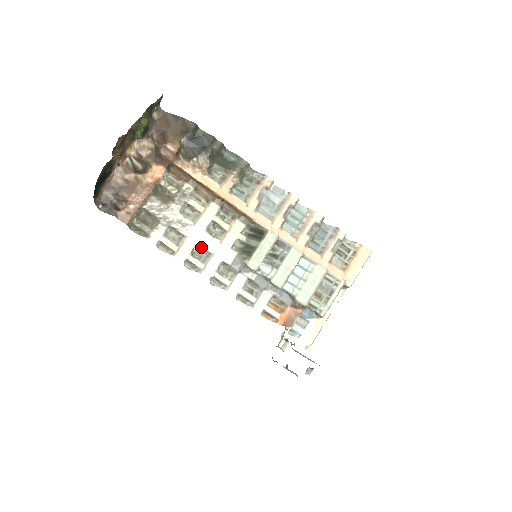
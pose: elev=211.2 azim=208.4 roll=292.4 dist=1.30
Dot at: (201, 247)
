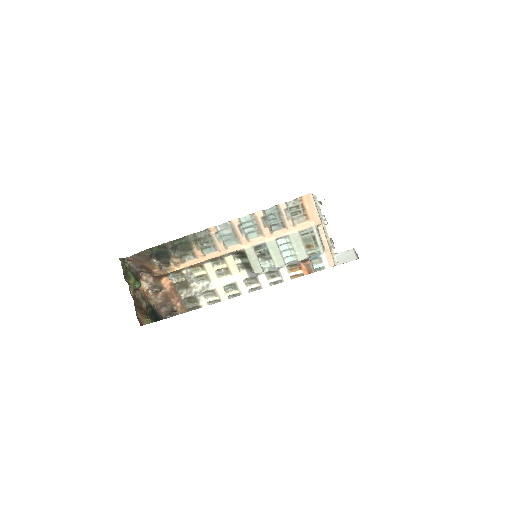
Dot at: (227, 285)
